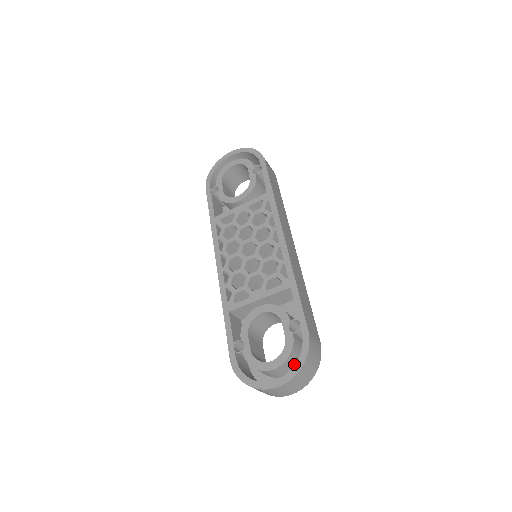
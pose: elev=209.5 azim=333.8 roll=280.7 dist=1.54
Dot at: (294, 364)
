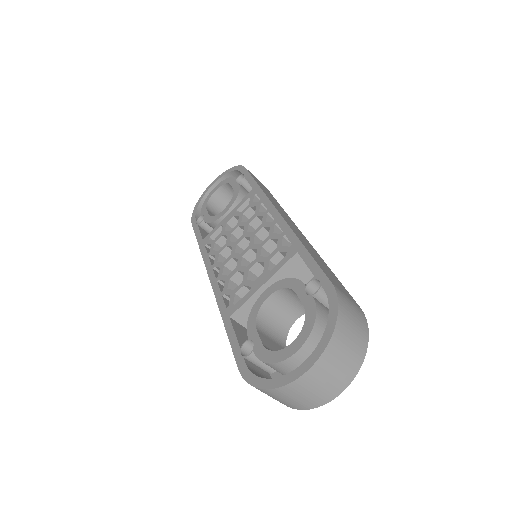
Dot at: occluded
